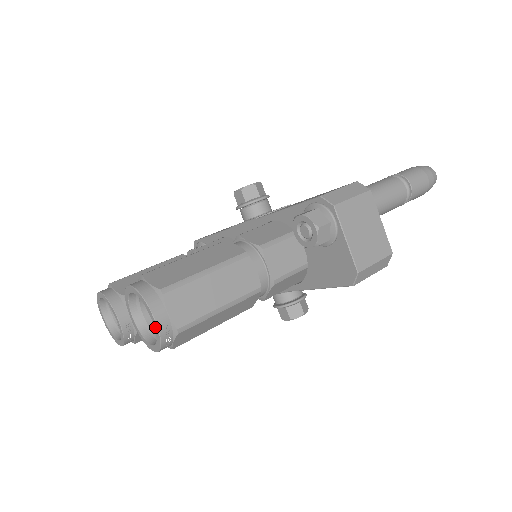
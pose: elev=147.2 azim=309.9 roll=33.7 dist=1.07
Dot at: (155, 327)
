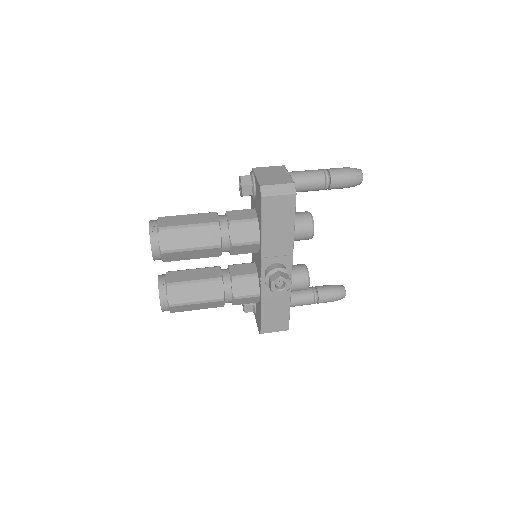
Dot at: (149, 229)
